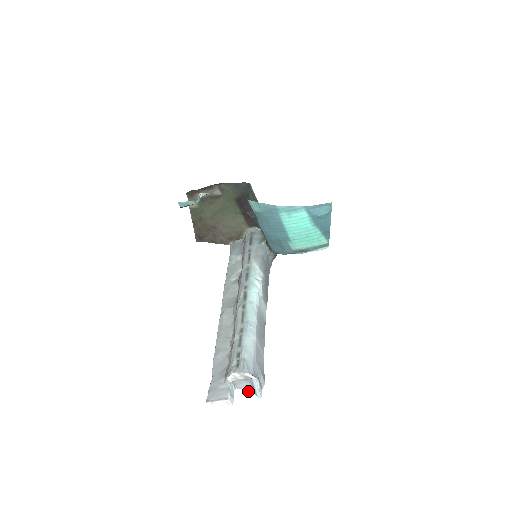
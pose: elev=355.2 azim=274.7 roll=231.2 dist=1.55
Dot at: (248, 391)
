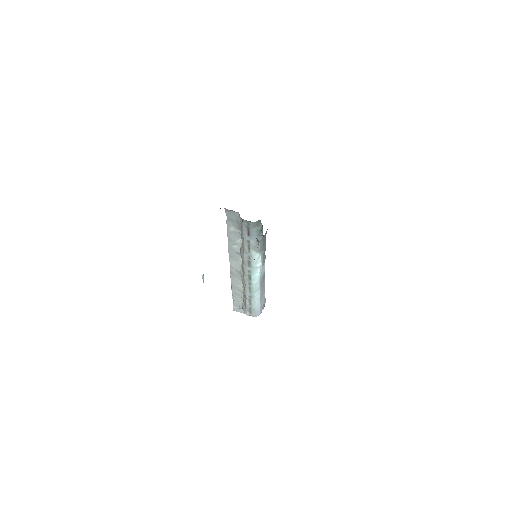
Dot at: occluded
